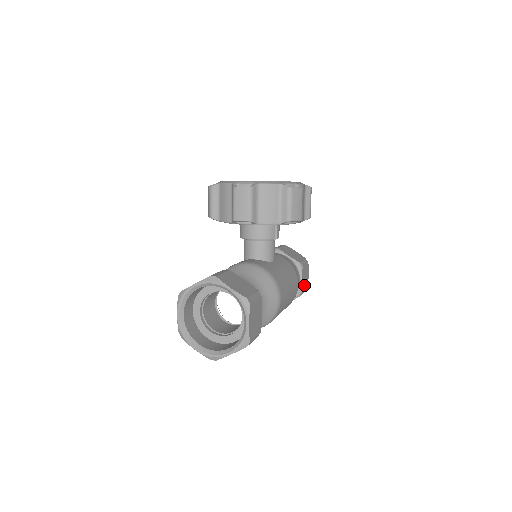
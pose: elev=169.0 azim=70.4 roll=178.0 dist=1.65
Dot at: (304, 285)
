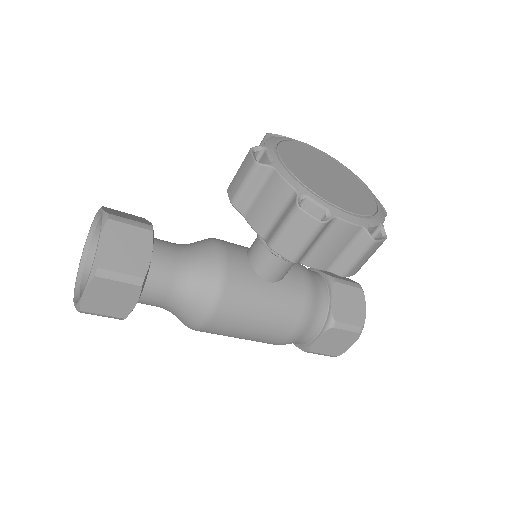
Dot at: (326, 348)
